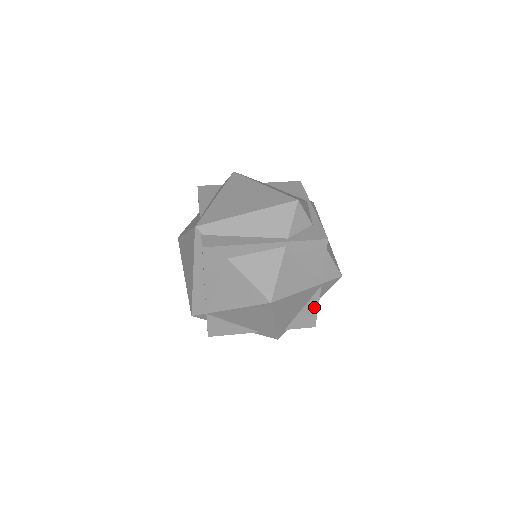
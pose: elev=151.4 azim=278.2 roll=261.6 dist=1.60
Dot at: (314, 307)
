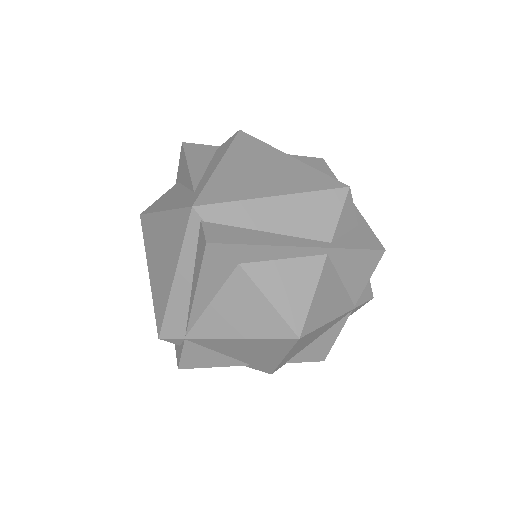
Dot at: (332, 337)
